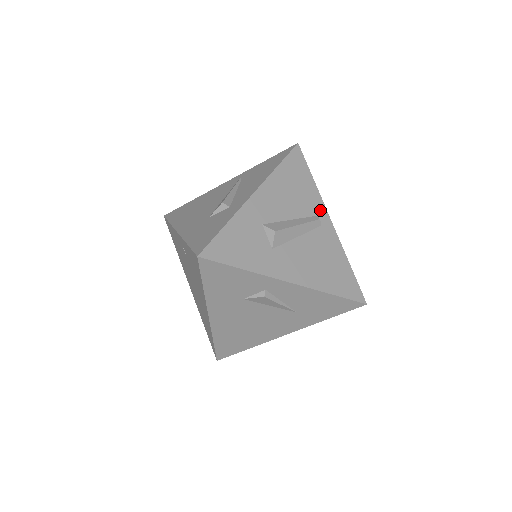
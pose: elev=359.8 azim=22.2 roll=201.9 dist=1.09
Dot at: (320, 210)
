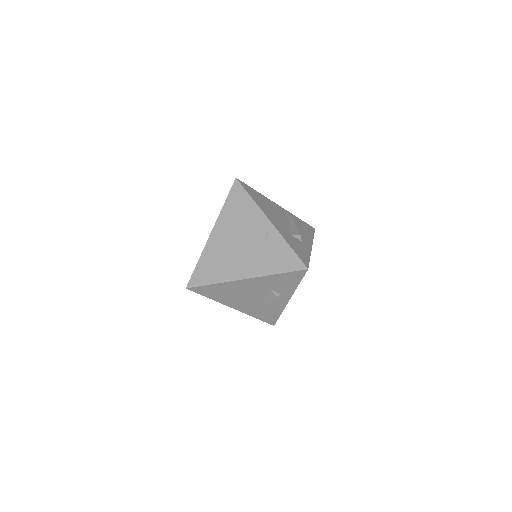
Dot at: occluded
